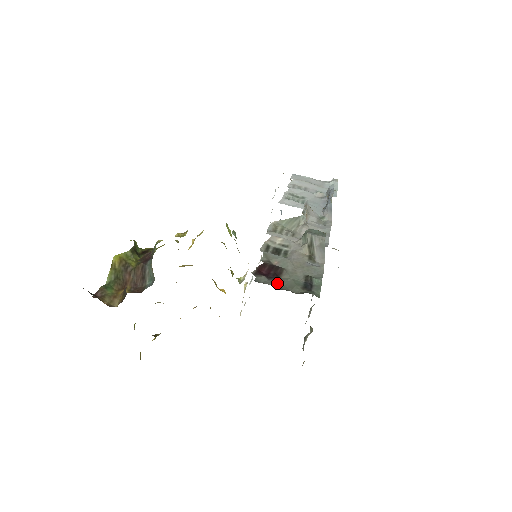
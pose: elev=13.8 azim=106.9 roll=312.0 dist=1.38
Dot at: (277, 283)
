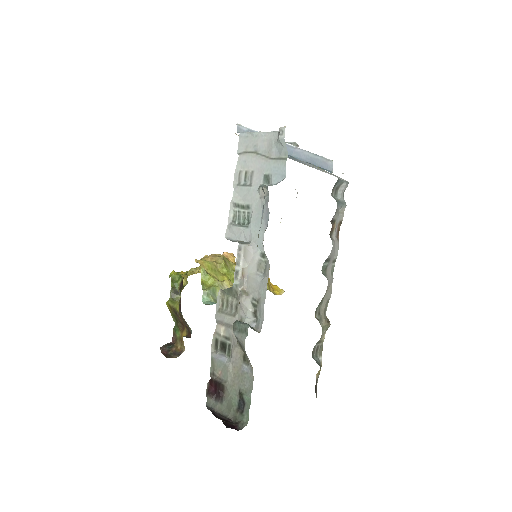
Dot at: (220, 405)
